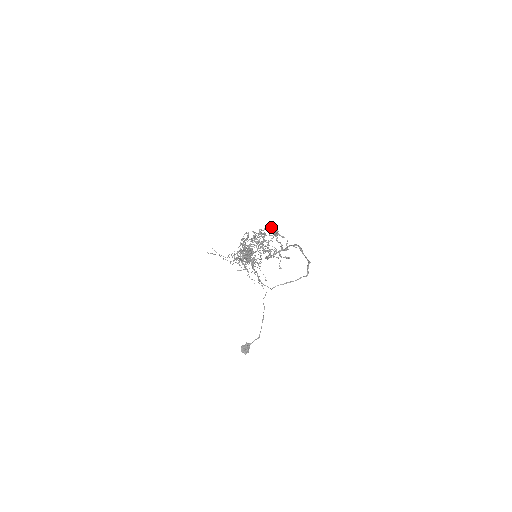
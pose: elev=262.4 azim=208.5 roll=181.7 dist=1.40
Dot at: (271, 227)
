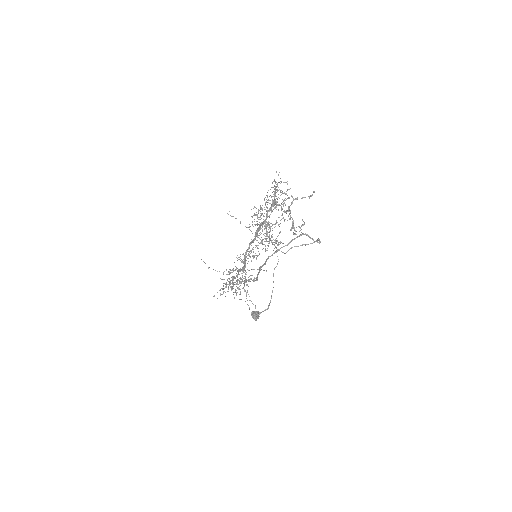
Dot at: (288, 197)
